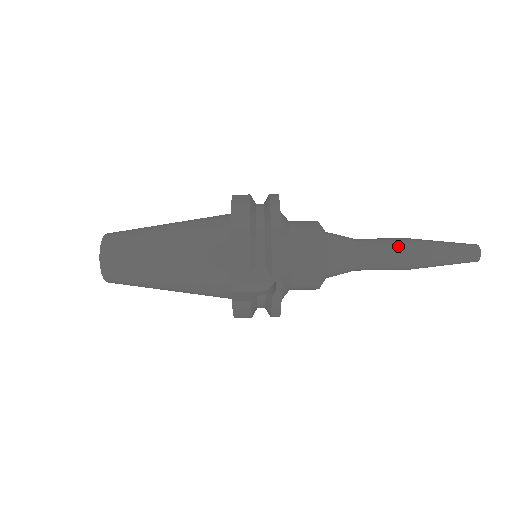
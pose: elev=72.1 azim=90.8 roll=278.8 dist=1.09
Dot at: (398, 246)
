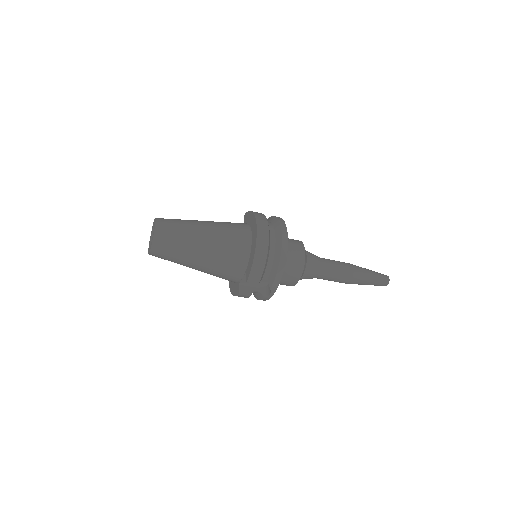
Dot at: (346, 272)
